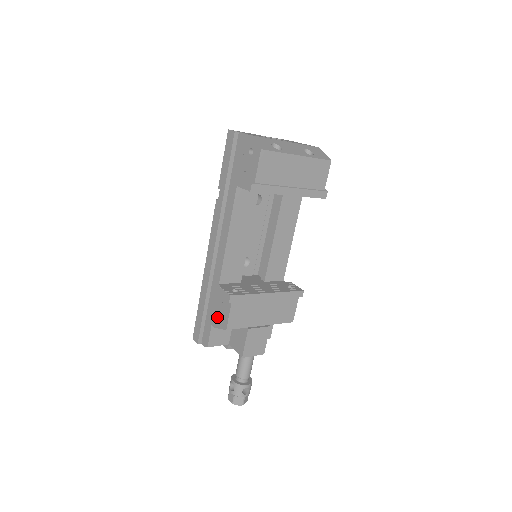
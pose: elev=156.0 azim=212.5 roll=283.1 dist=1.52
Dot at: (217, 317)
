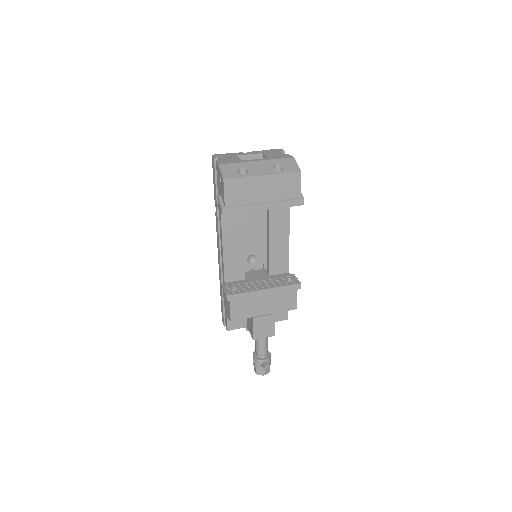
Dot at: (226, 309)
